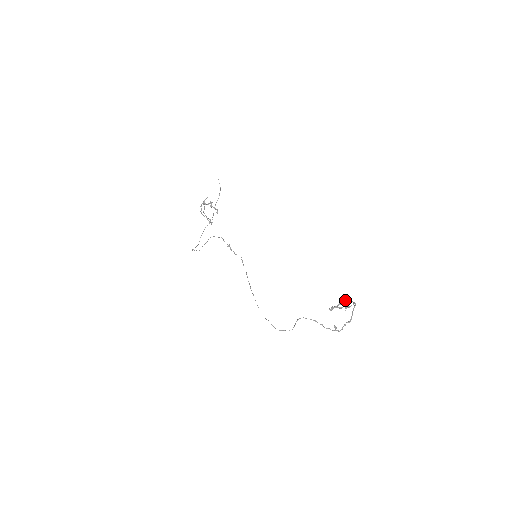
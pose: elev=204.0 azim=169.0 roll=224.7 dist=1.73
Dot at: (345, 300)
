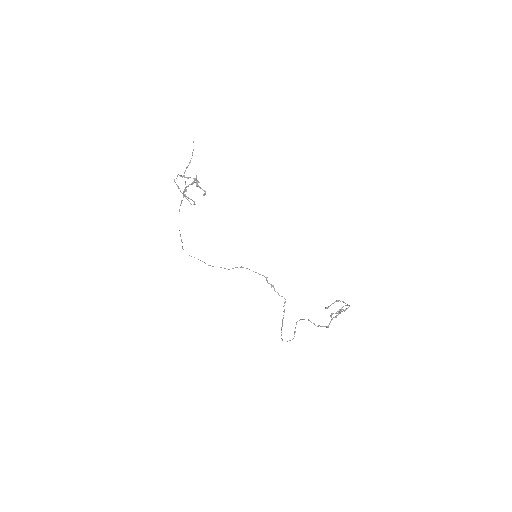
Dot at: (337, 300)
